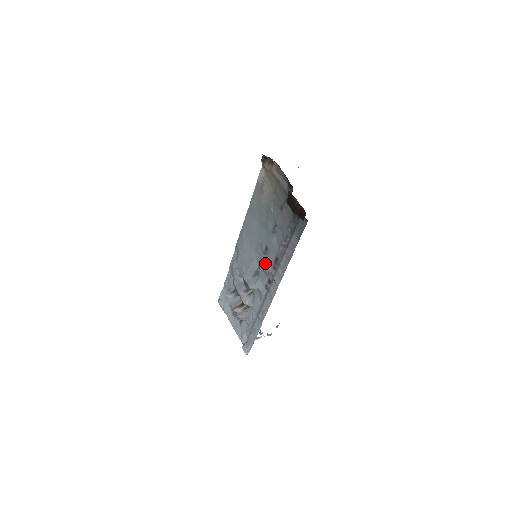
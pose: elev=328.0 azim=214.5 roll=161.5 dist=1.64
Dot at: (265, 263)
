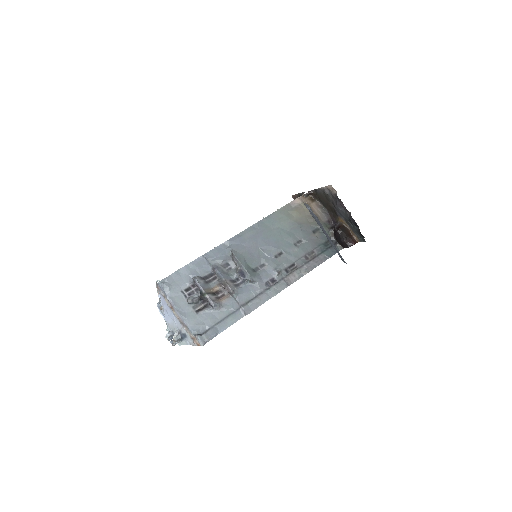
Dot at: (277, 264)
